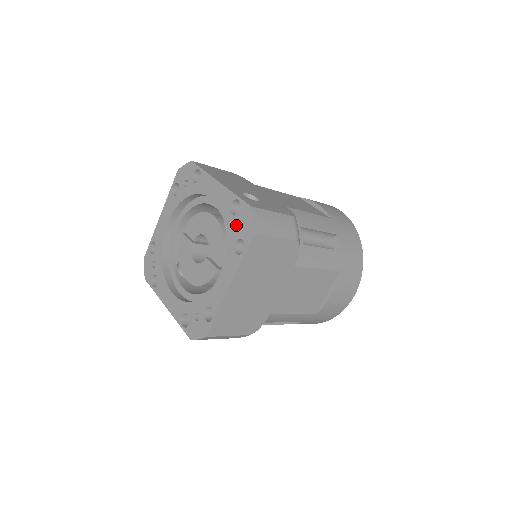
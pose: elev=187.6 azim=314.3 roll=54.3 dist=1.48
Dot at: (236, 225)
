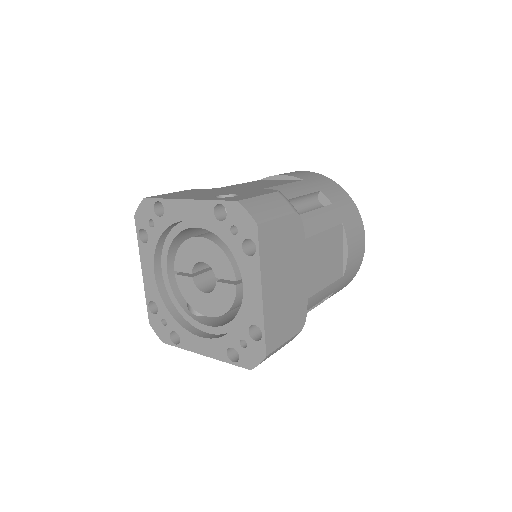
Dot at: (231, 229)
